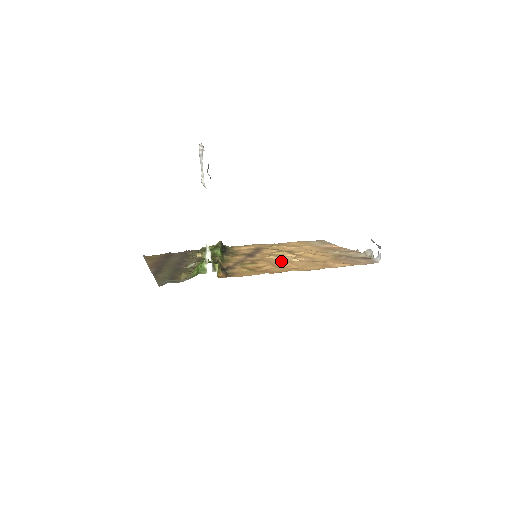
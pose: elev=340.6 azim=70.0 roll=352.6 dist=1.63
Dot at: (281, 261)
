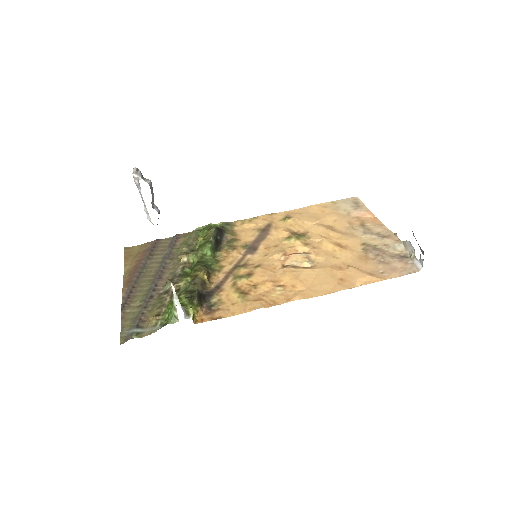
Dot at: (285, 271)
